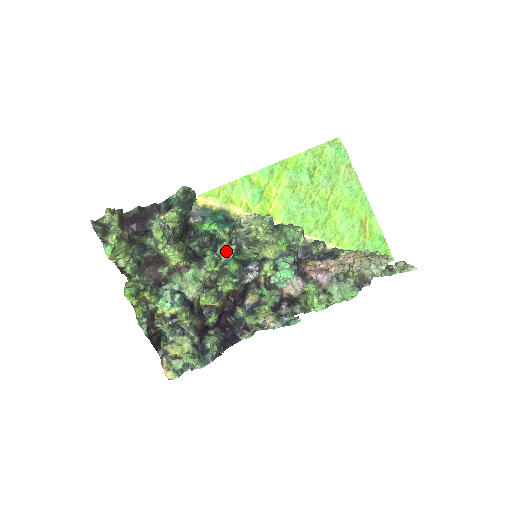
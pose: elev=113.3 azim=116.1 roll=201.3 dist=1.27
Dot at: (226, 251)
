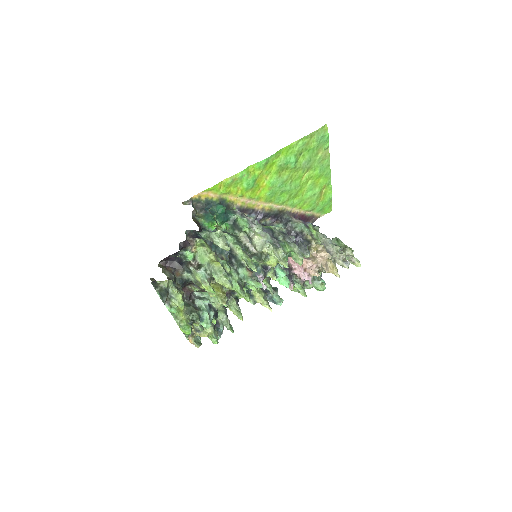
Dot at: (251, 283)
